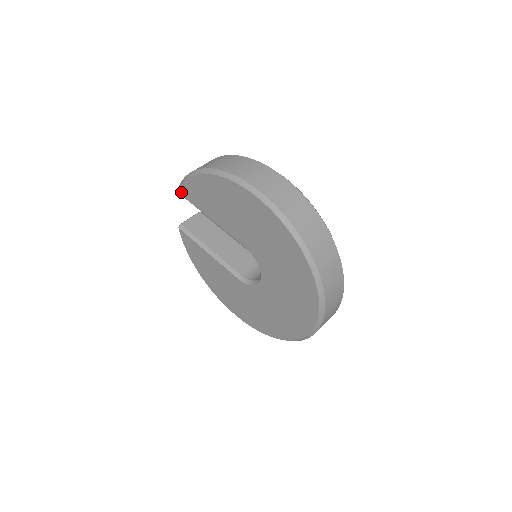
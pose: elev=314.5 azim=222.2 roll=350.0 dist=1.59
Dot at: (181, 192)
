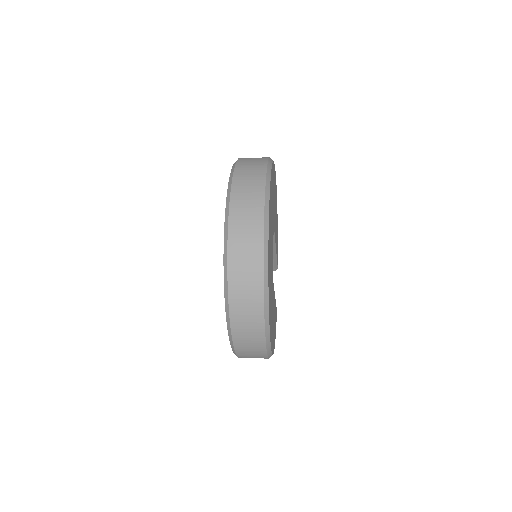
Dot at: occluded
